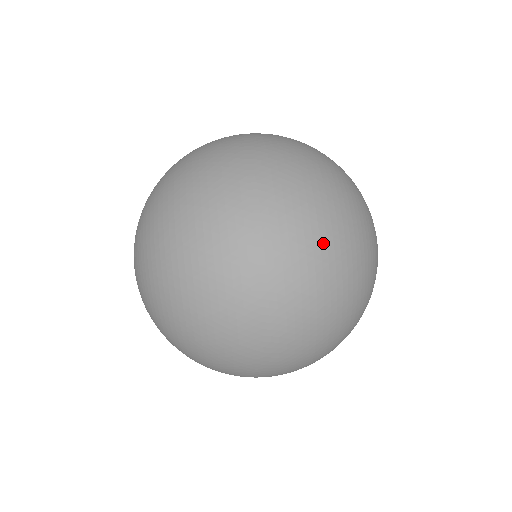
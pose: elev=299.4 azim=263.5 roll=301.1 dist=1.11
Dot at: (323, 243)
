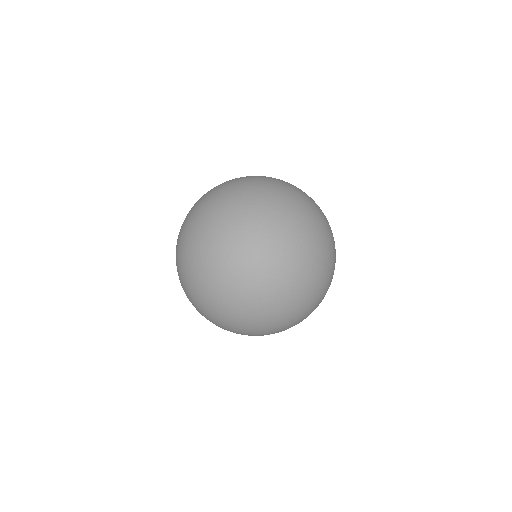
Dot at: (292, 215)
